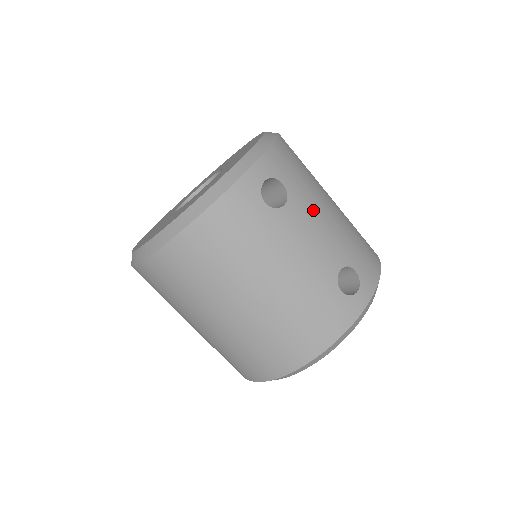
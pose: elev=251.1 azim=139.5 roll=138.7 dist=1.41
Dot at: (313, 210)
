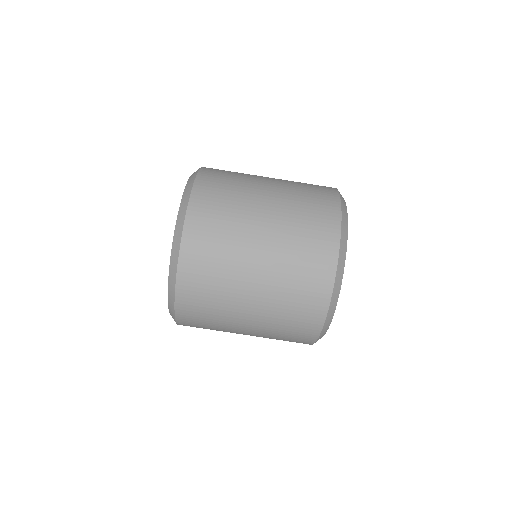
Dot at: occluded
